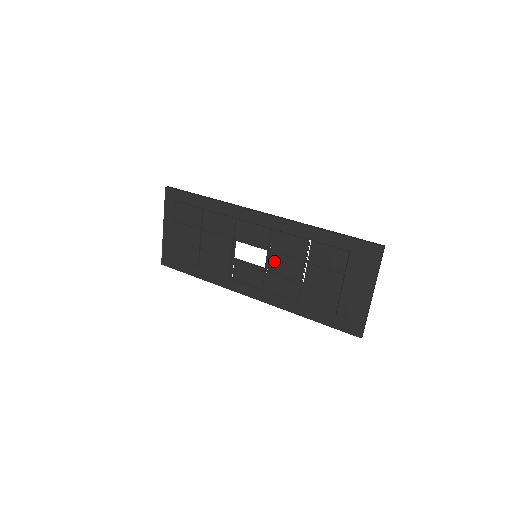
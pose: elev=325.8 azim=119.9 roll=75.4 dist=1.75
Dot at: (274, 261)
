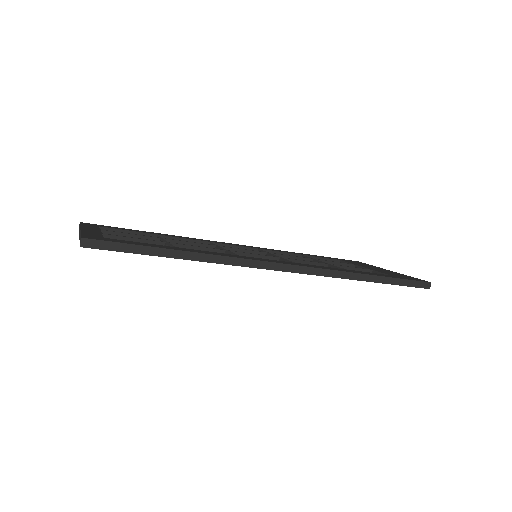
Dot at: occluded
